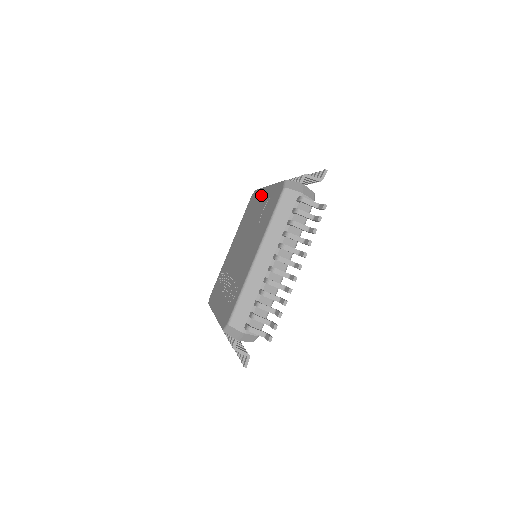
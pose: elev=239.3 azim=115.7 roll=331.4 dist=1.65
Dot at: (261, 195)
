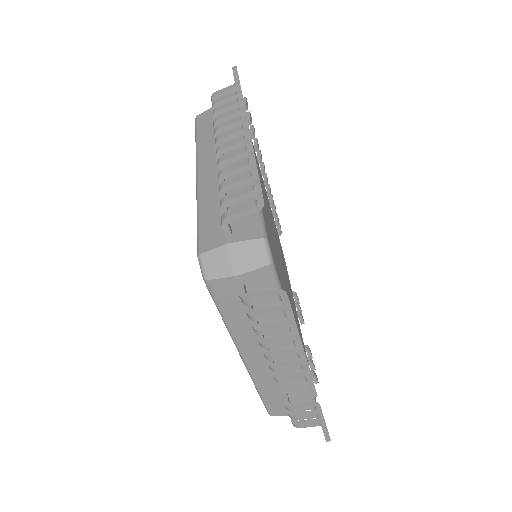
Dot at: occluded
